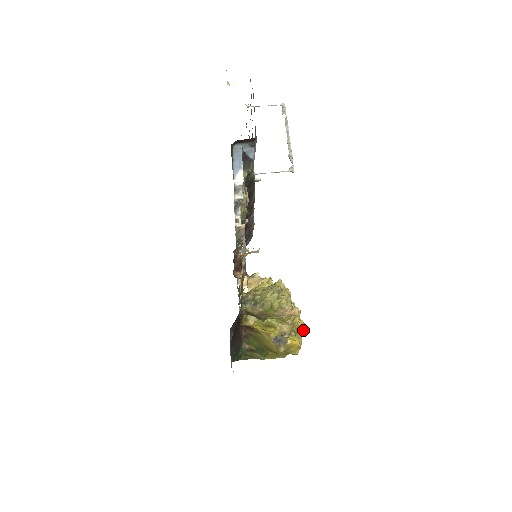
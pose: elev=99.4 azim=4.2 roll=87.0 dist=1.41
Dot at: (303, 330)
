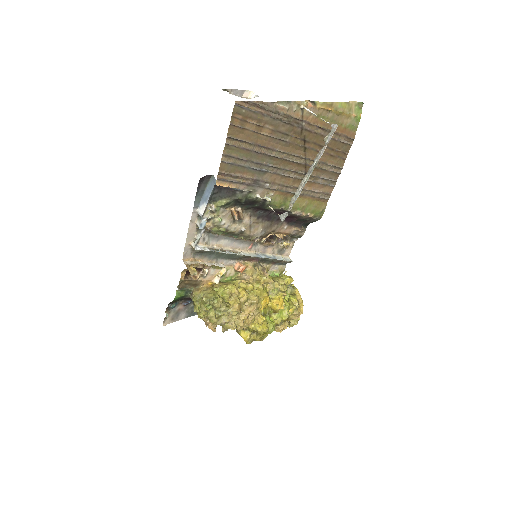
Dot at: (266, 333)
